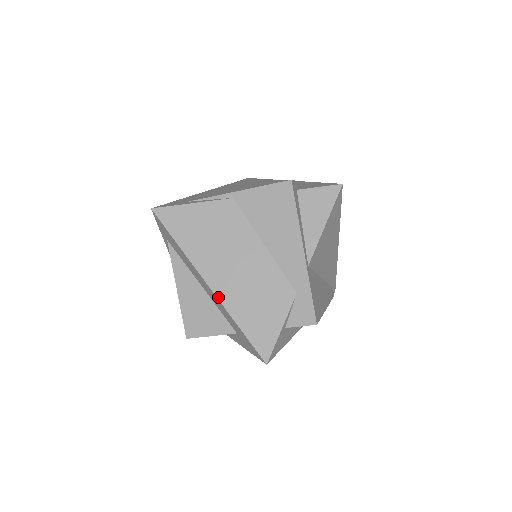
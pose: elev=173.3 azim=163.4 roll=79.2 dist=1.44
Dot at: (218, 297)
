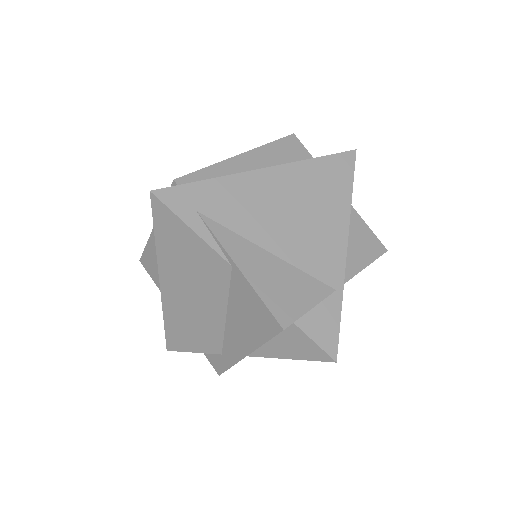
Dot at: (162, 296)
